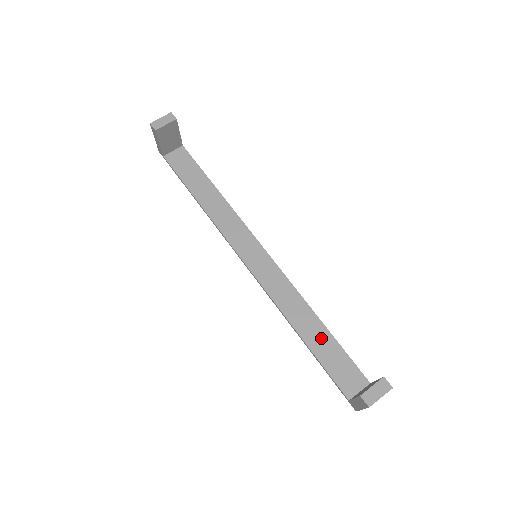
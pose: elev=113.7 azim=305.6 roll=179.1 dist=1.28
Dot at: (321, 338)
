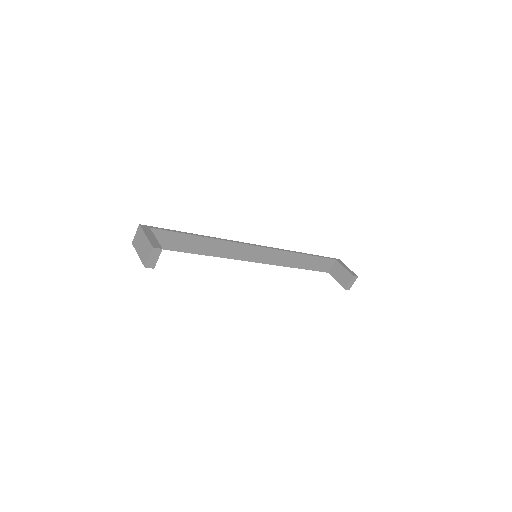
Dot at: (307, 261)
